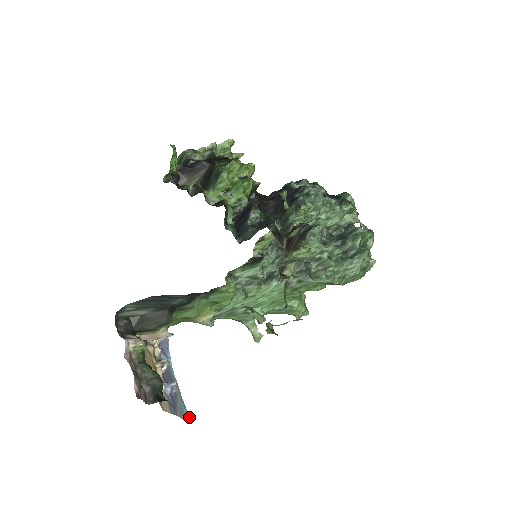
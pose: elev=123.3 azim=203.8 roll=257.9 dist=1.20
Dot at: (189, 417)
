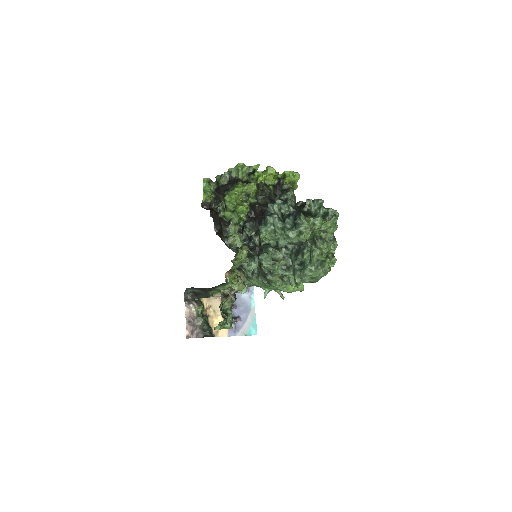
Dot at: (255, 332)
